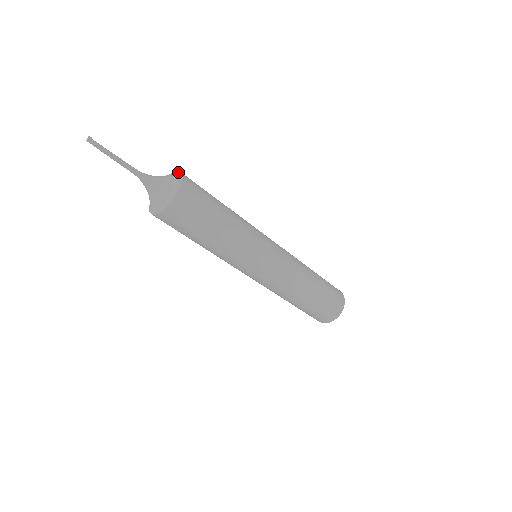
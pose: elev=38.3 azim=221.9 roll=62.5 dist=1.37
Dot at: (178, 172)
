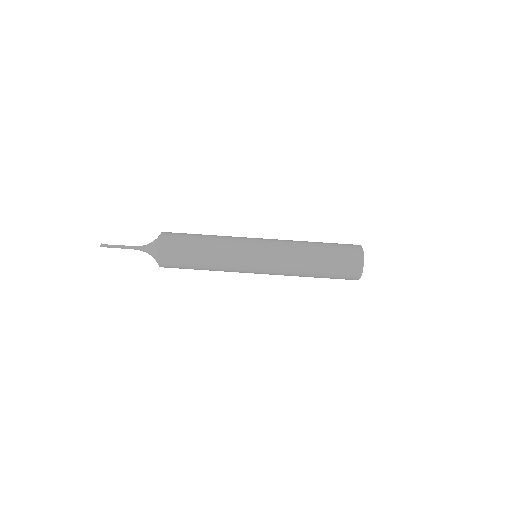
Dot at: (161, 233)
